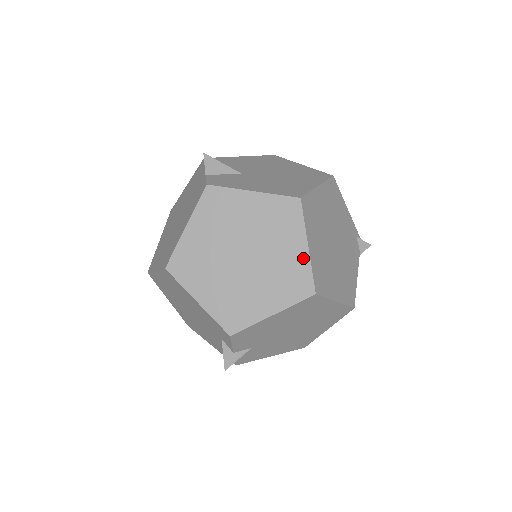
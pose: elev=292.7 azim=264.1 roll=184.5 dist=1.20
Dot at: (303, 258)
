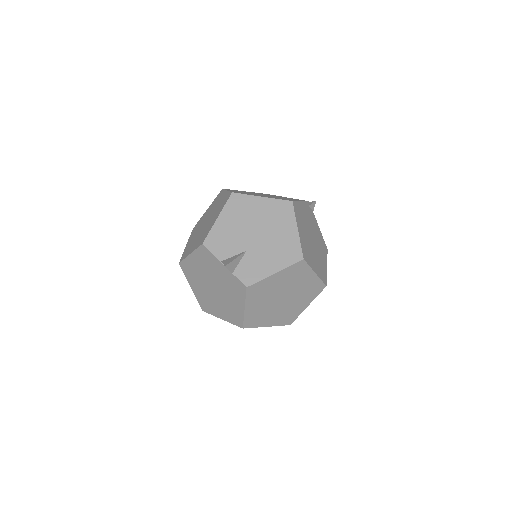
Dot at: (315, 279)
